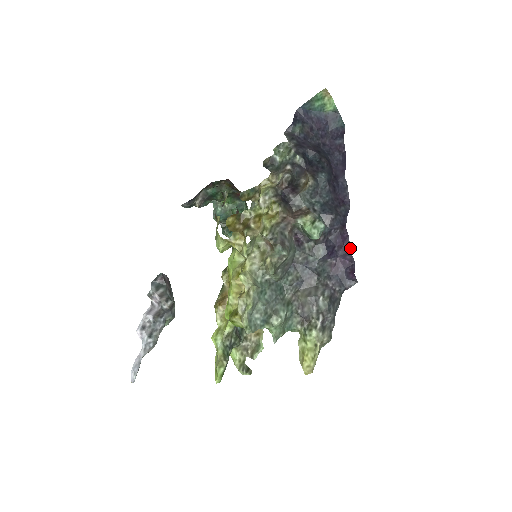
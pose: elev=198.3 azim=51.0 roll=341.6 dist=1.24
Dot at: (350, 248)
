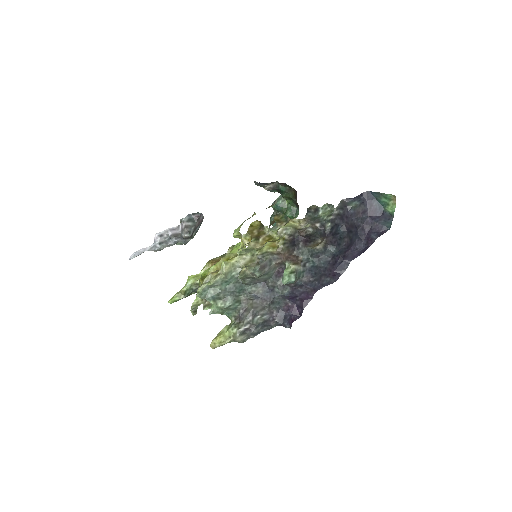
Dot at: occluded
